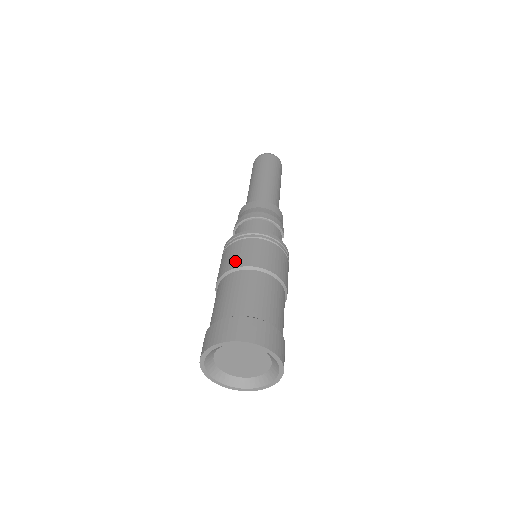
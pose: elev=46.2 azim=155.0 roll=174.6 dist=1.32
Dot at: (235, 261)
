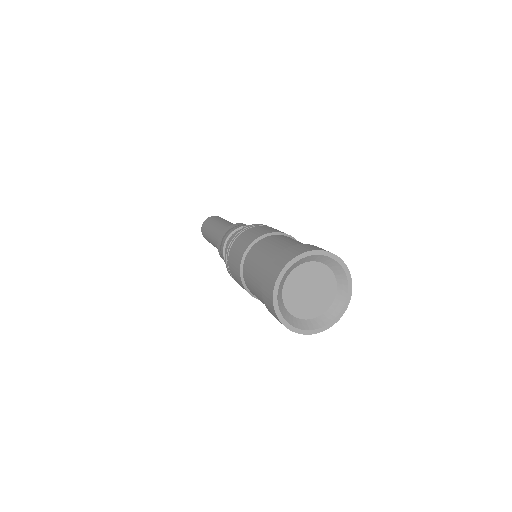
Dot at: (240, 252)
